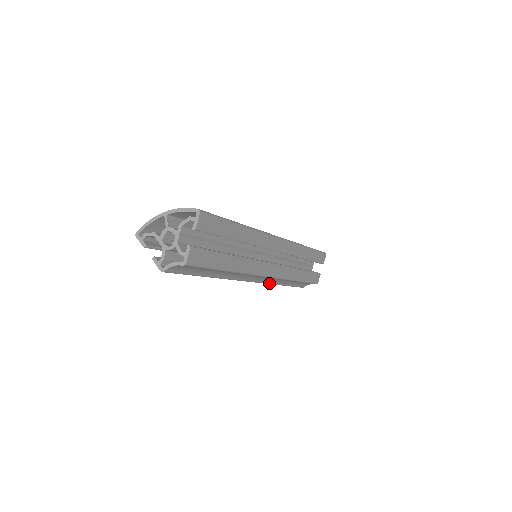
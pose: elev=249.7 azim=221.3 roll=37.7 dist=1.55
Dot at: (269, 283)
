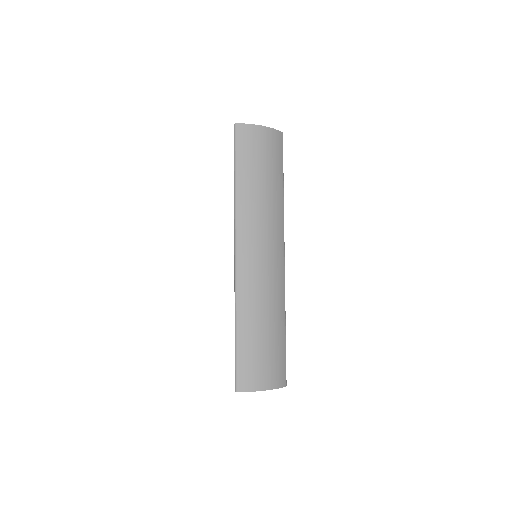
Dot at: occluded
